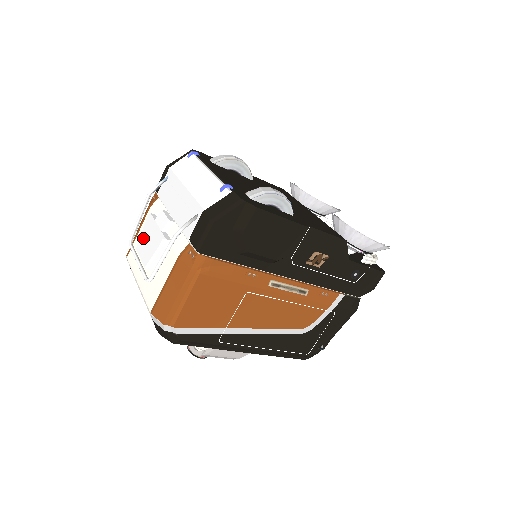
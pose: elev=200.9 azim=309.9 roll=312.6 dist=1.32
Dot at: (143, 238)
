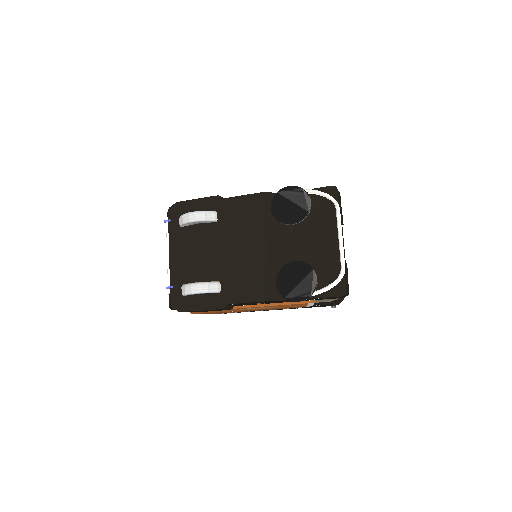
Dot at: occluded
